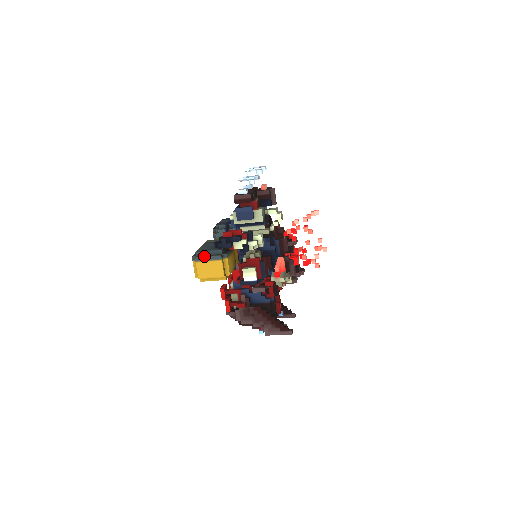
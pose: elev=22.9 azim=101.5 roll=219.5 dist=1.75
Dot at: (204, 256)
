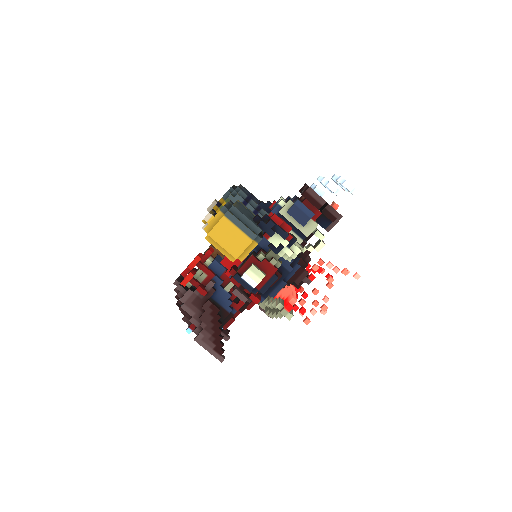
Dot at: (239, 219)
